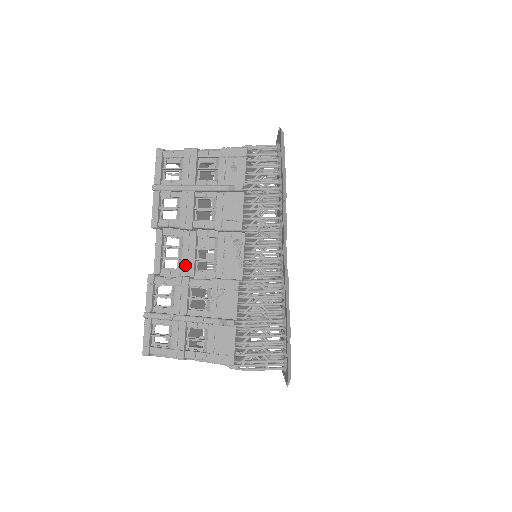
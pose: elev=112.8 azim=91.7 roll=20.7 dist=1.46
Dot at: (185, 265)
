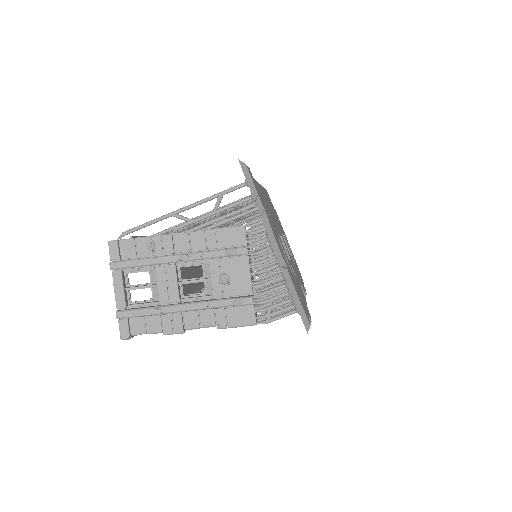
Dot at: occluded
